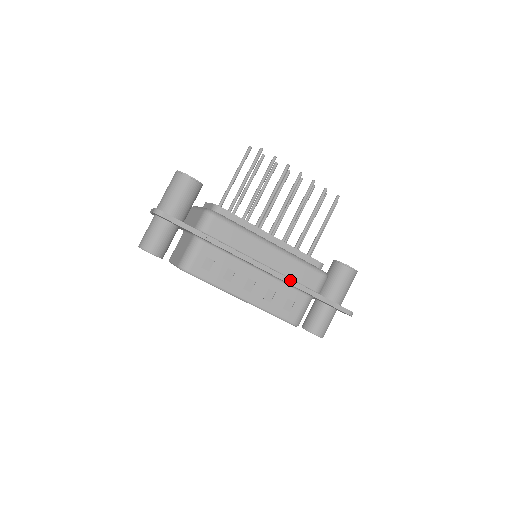
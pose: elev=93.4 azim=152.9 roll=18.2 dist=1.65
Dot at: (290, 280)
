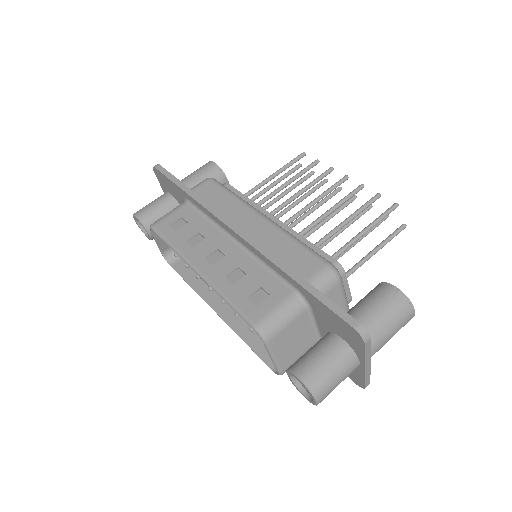
Dot at: (267, 252)
